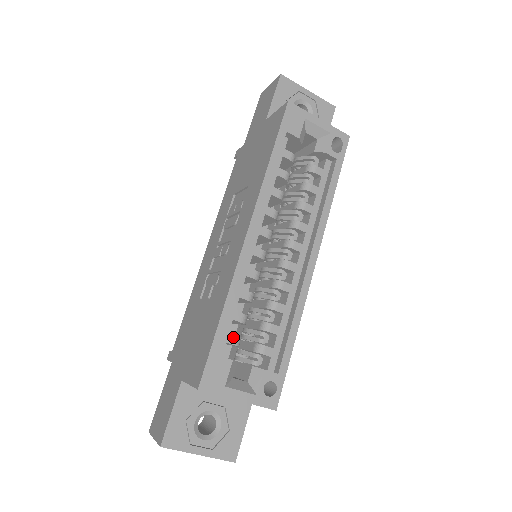
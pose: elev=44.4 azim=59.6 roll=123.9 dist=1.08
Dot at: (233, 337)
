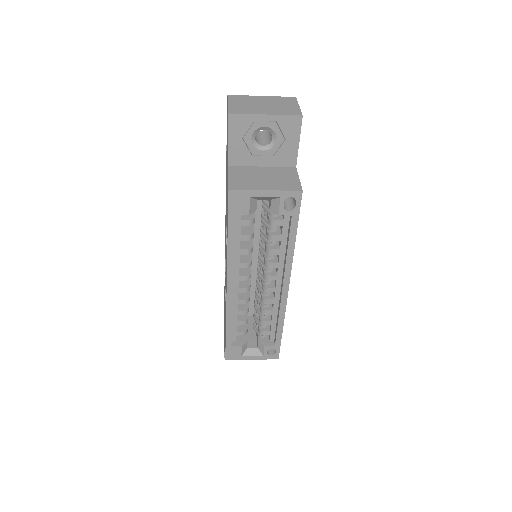
Dot at: (240, 332)
